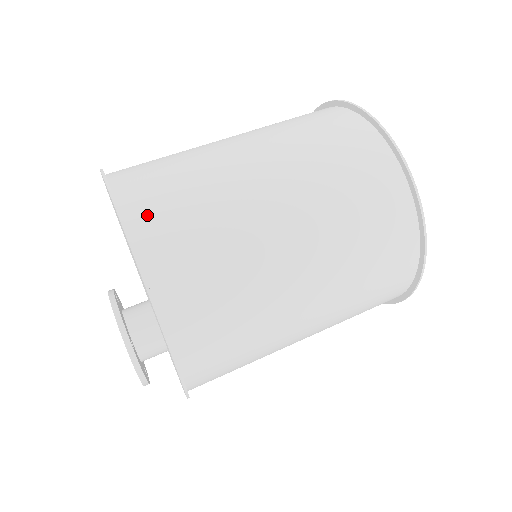
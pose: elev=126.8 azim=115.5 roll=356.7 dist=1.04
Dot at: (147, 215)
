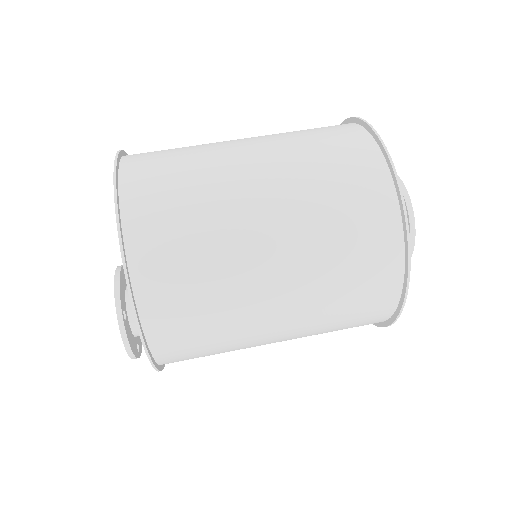
Dot at: (139, 187)
